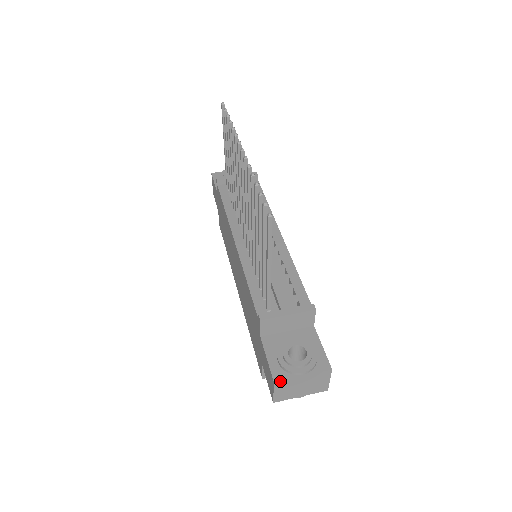
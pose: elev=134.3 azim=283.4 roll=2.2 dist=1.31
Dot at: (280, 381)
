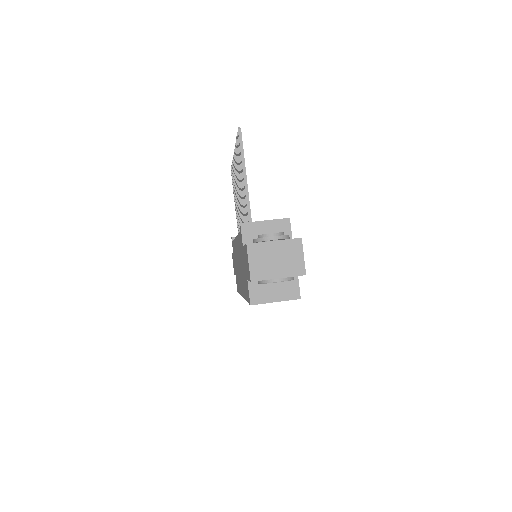
Dot at: (252, 244)
